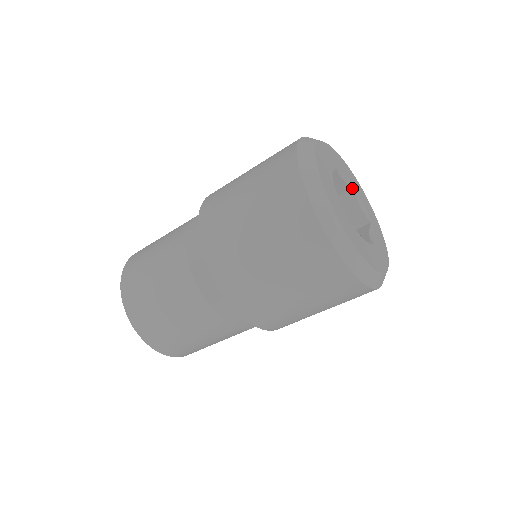
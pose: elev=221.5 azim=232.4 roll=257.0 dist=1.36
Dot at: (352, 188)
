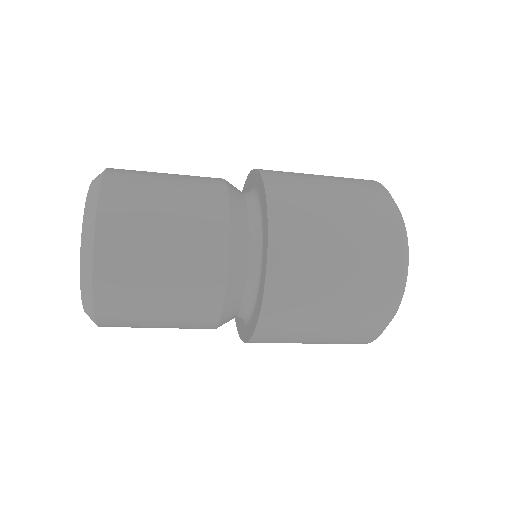
Dot at: occluded
